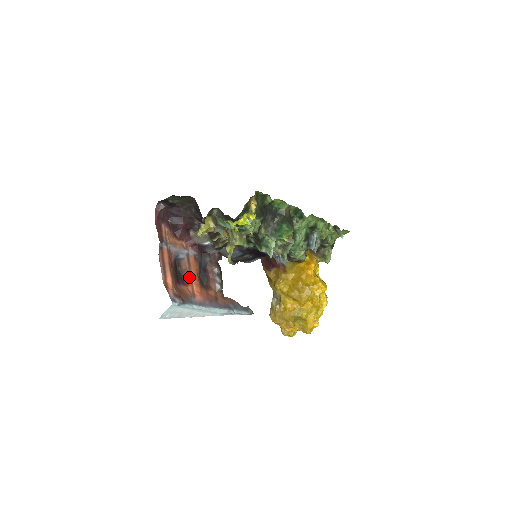
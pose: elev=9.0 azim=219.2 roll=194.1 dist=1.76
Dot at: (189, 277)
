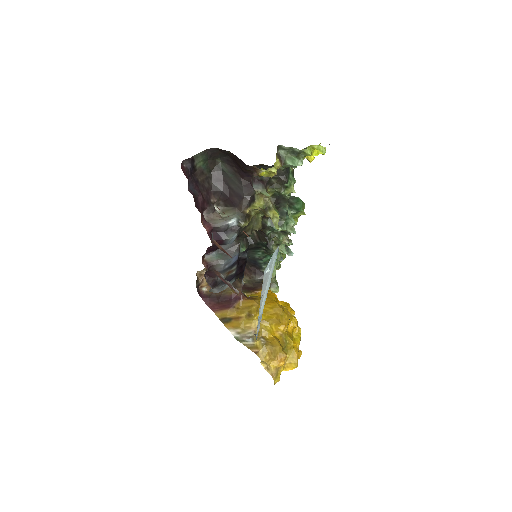
Dot at: (231, 257)
